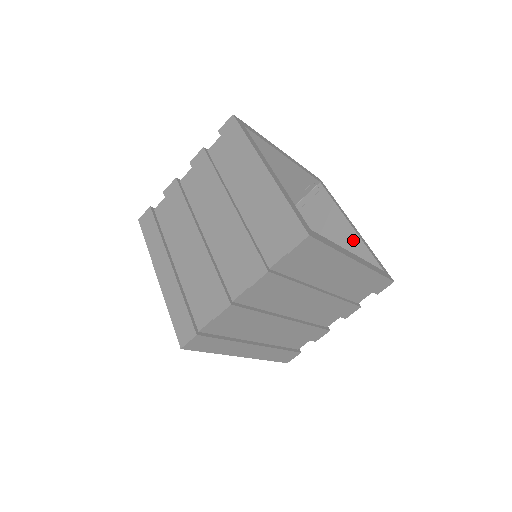
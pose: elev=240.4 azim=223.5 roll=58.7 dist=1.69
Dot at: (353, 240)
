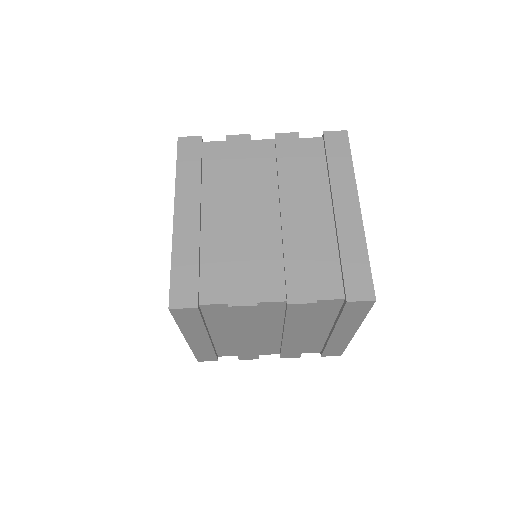
Dot at: occluded
